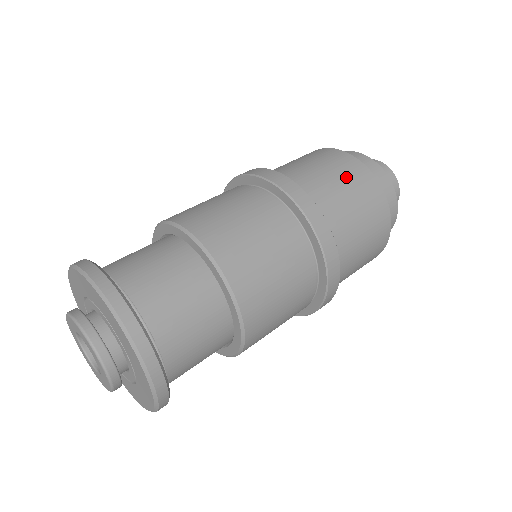
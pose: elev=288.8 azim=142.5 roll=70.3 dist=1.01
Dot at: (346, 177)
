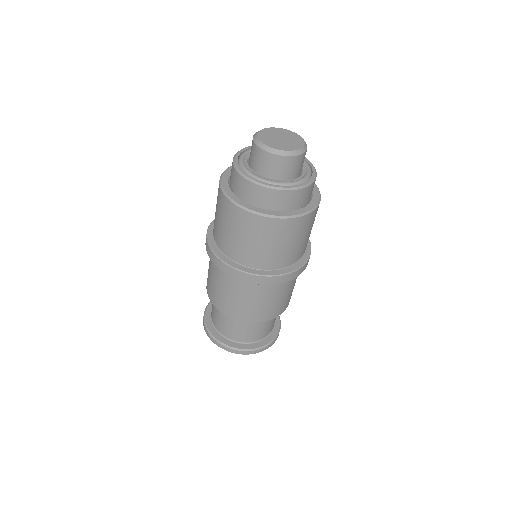
Dot at: (263, 237)
